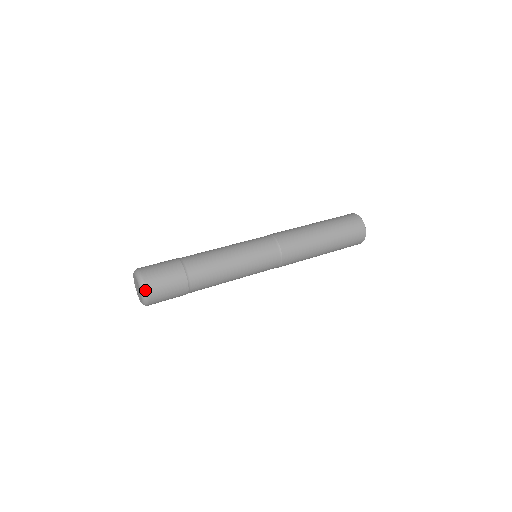
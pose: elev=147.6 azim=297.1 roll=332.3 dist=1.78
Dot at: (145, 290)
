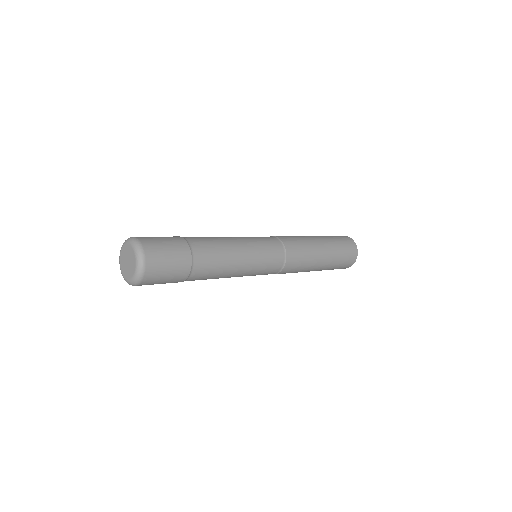
Dot at: (139, 242)
